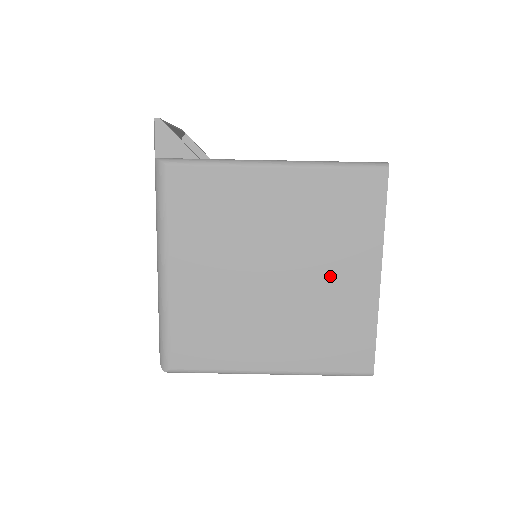
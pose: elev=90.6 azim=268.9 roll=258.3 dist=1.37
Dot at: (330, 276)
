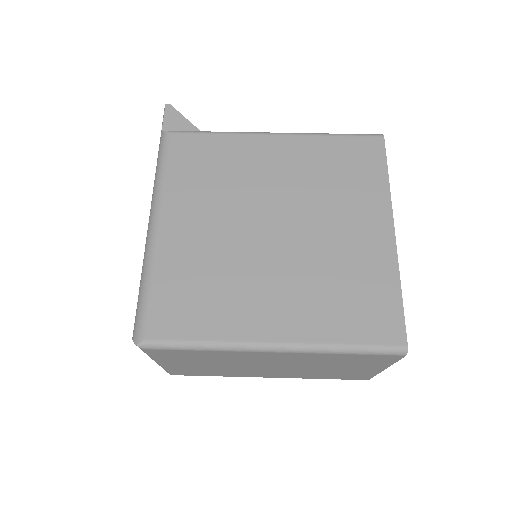
Dot at: (338, 230)
